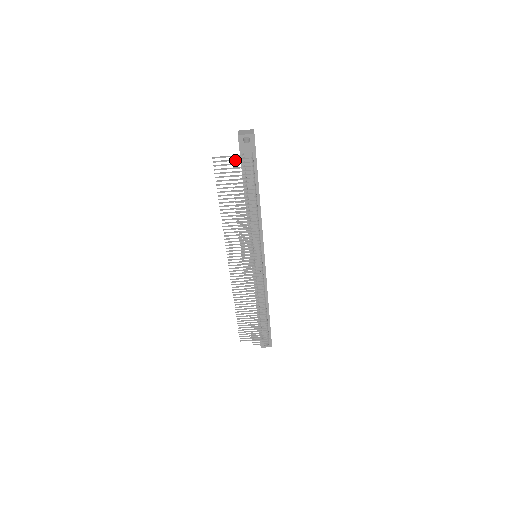
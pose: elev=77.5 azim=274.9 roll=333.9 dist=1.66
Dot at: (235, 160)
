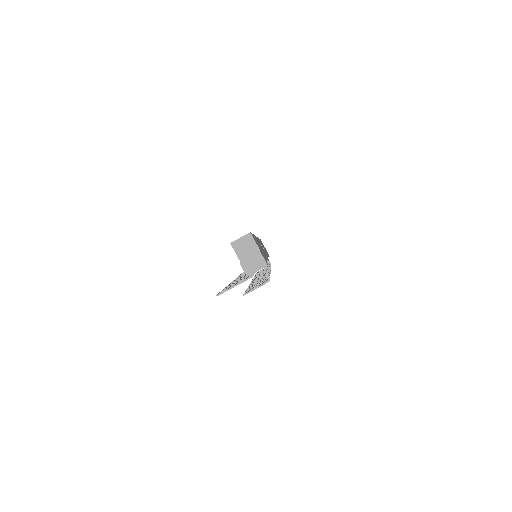
Dot at: occluded
